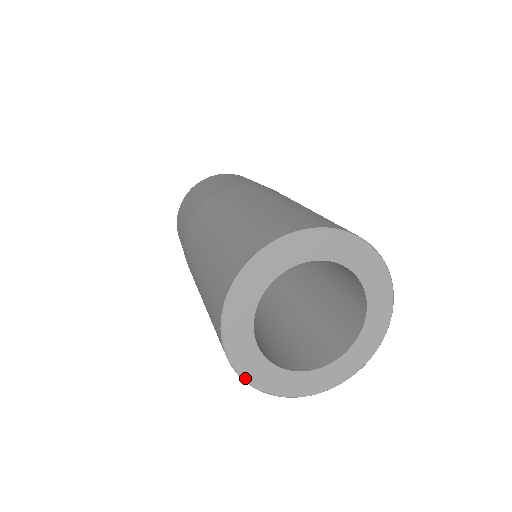
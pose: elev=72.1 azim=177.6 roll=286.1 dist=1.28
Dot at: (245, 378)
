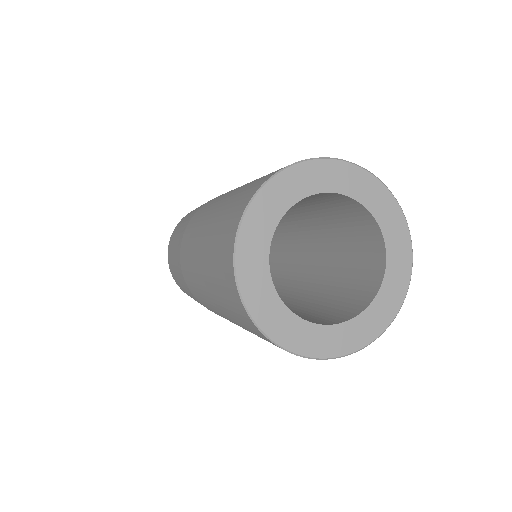
Dot at: (351, 352)
